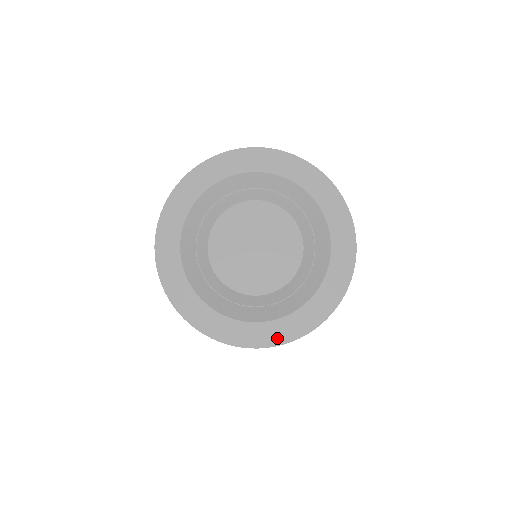
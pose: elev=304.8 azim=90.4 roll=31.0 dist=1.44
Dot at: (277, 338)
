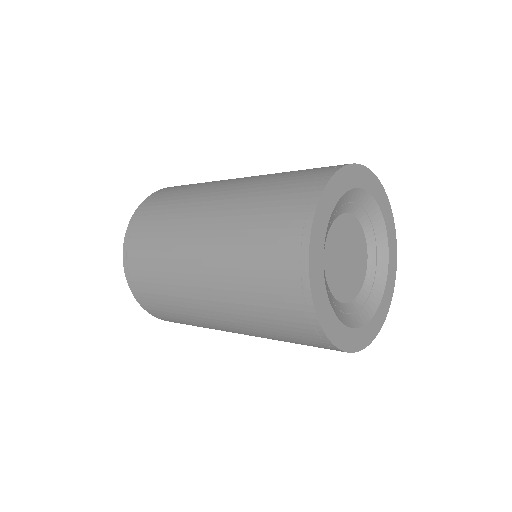
Dot at: (382, 319)
